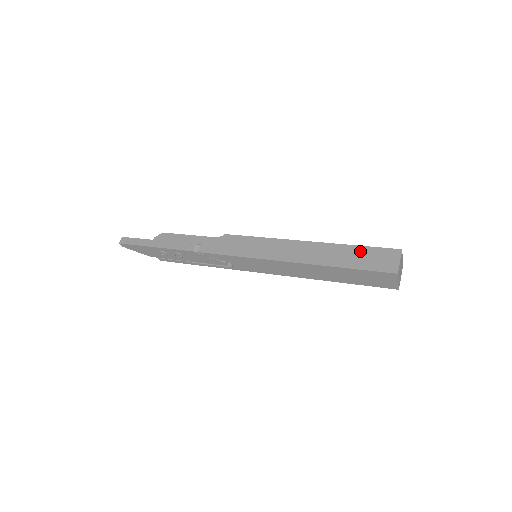
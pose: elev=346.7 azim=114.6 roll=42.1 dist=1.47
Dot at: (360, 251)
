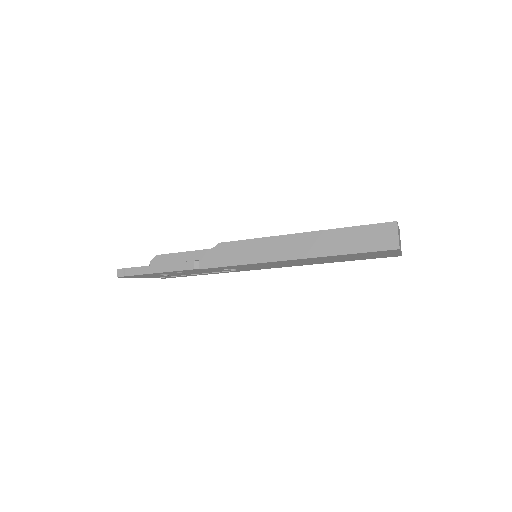
Dot at: (357, 232)
